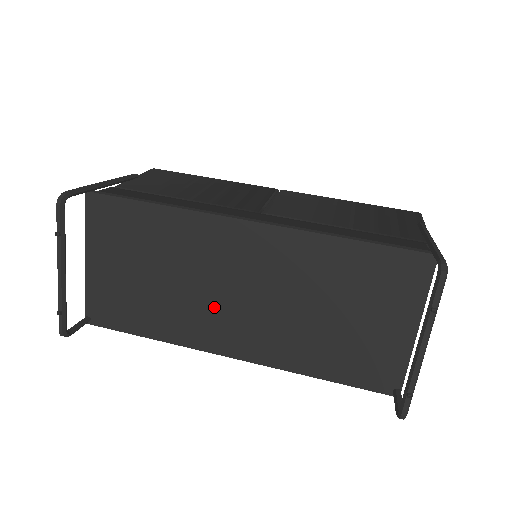
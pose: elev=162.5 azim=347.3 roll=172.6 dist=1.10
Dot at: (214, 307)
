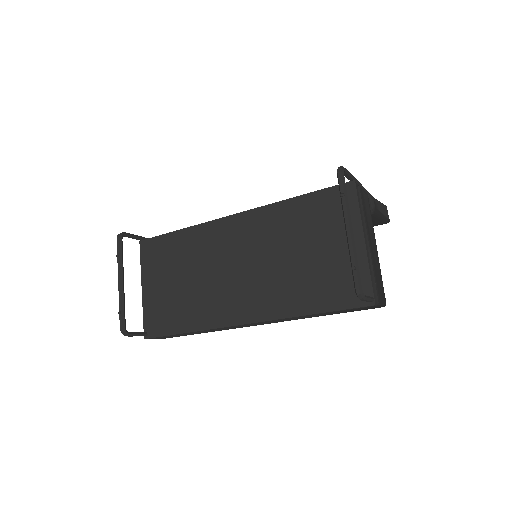
Dot at: (224, 287)
